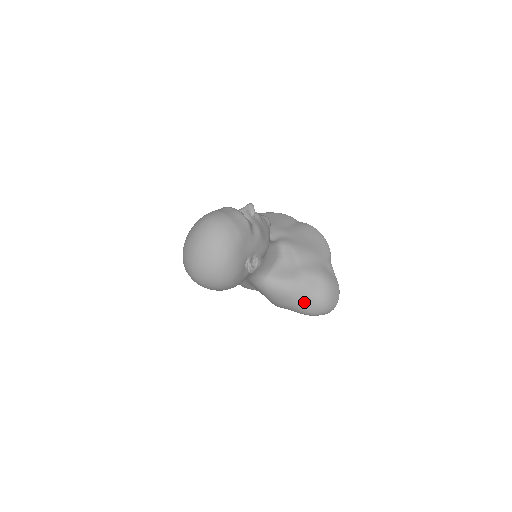
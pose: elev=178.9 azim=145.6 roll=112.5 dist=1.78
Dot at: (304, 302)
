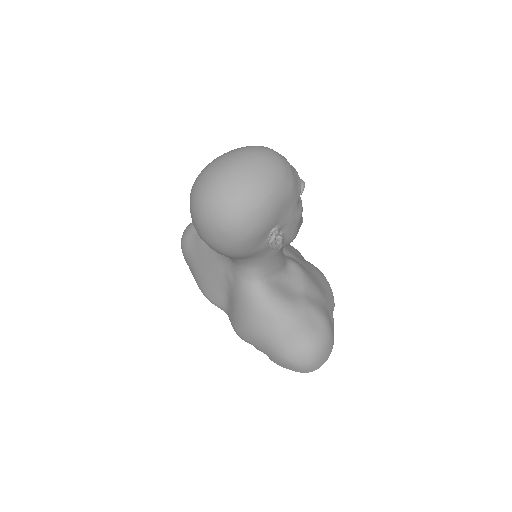
Dot at: (290, 337)
